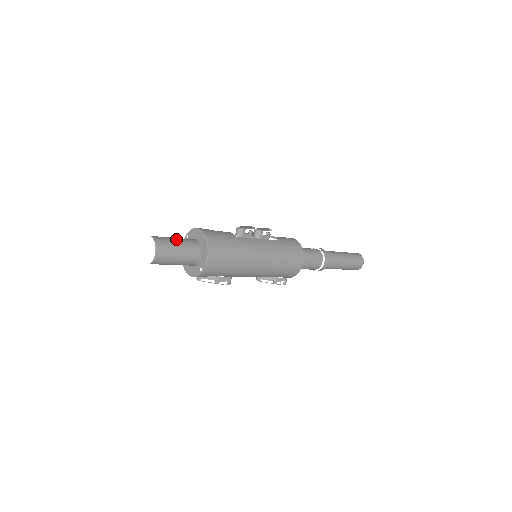
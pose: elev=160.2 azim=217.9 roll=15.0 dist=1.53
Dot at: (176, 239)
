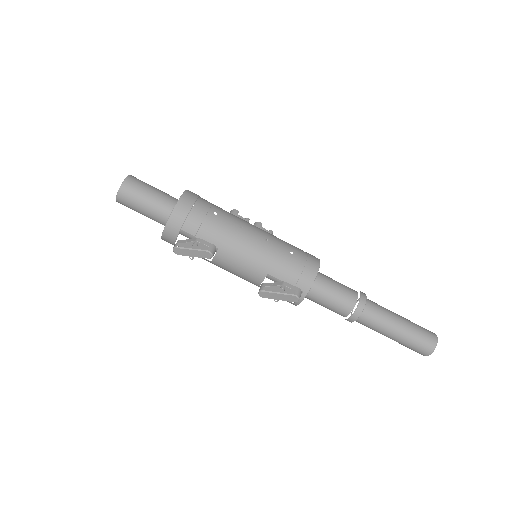
Dot at: occluded
